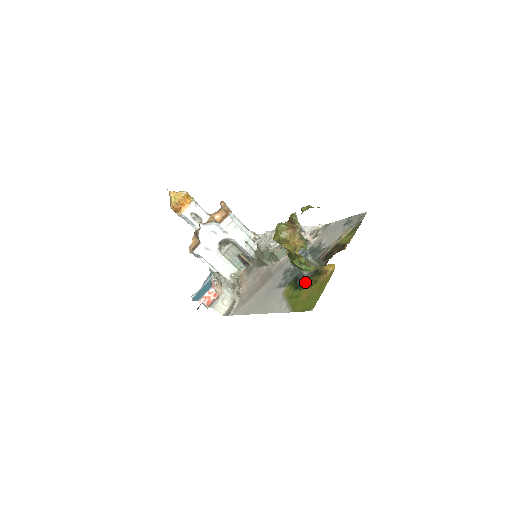
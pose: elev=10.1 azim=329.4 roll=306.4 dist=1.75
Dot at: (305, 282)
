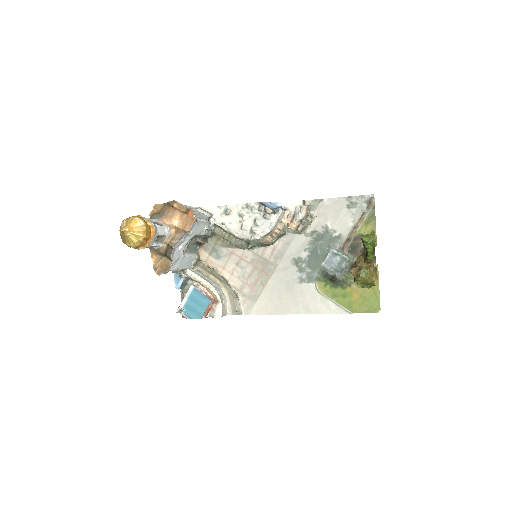
Dot at: (344, 280)
